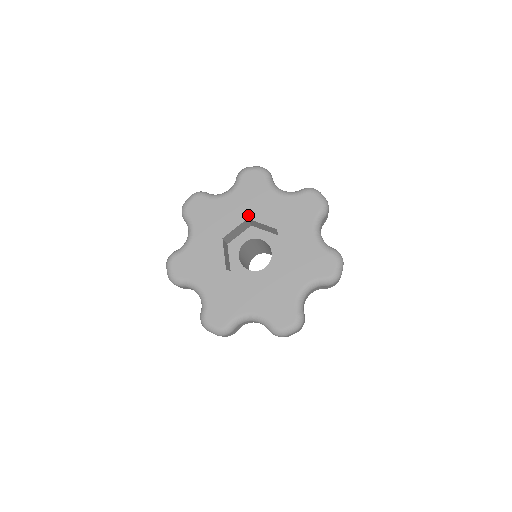
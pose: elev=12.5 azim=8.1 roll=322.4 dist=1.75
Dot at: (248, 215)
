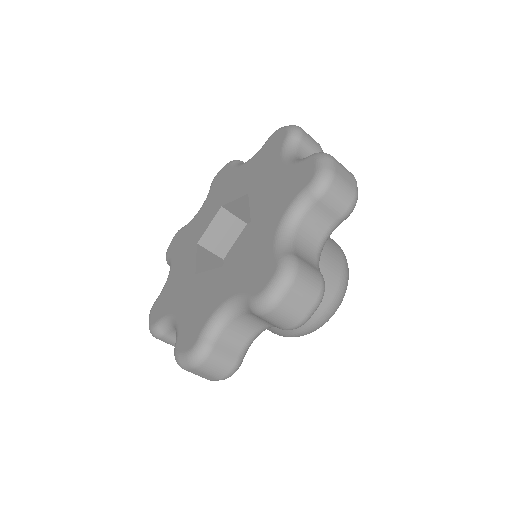
Dot at: (195, 243)
